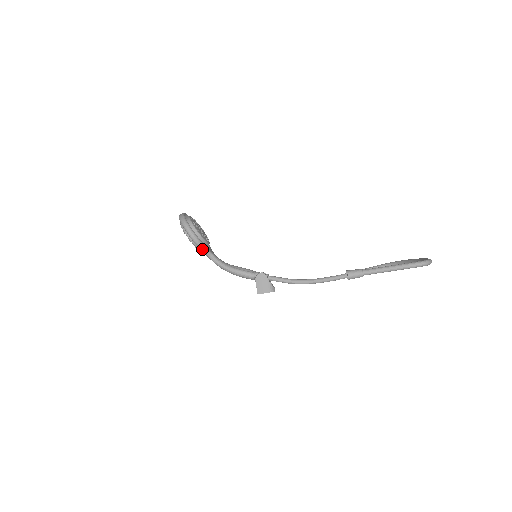
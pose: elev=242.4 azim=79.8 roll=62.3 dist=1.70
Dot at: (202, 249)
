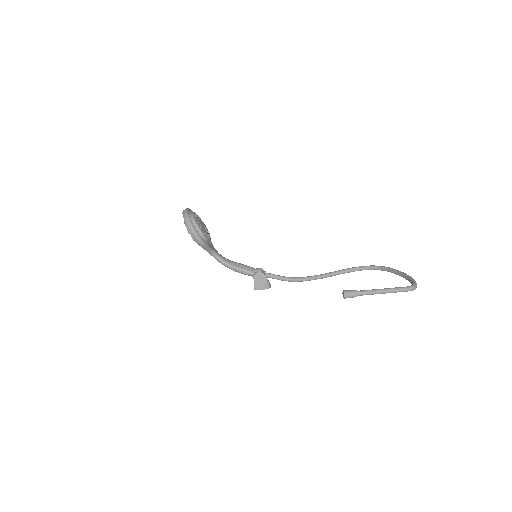
Dot at: (205, 249)
